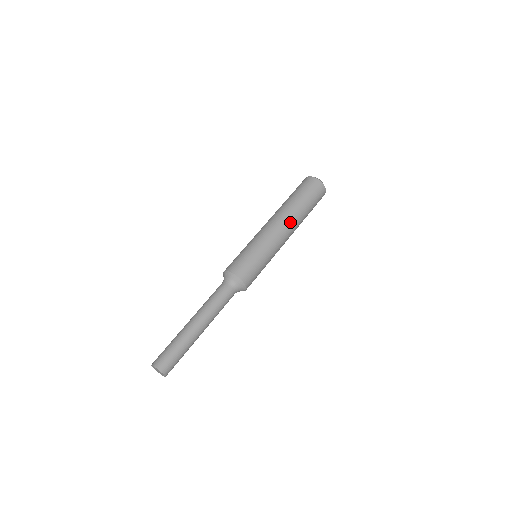
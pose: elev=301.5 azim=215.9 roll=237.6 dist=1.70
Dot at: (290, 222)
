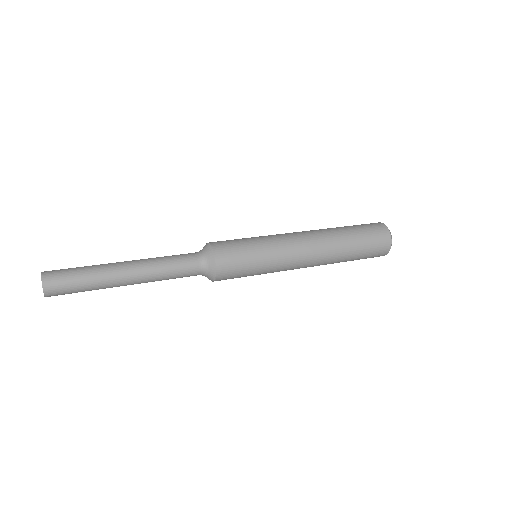
Dot at: (315, 232)
